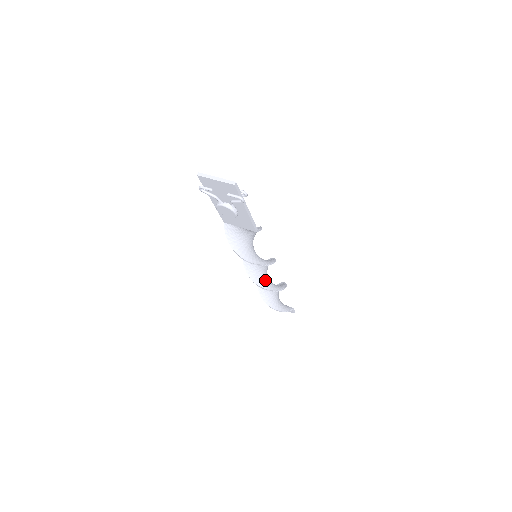
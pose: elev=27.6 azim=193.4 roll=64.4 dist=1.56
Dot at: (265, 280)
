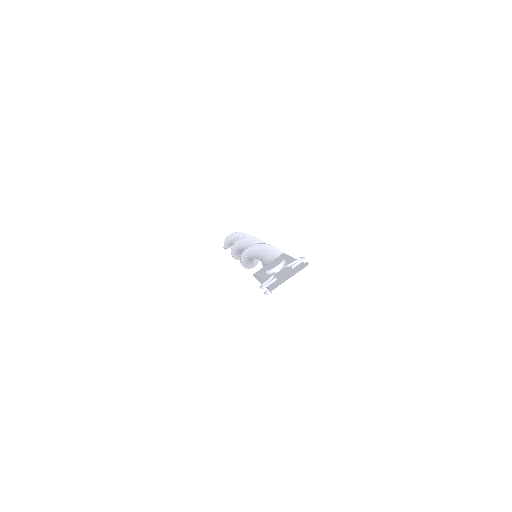
Dot at: occluded
